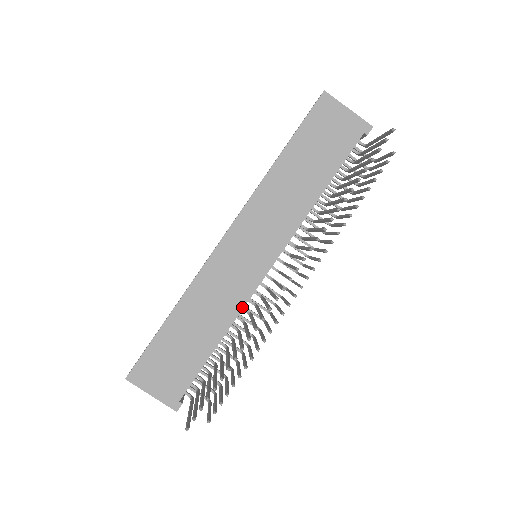
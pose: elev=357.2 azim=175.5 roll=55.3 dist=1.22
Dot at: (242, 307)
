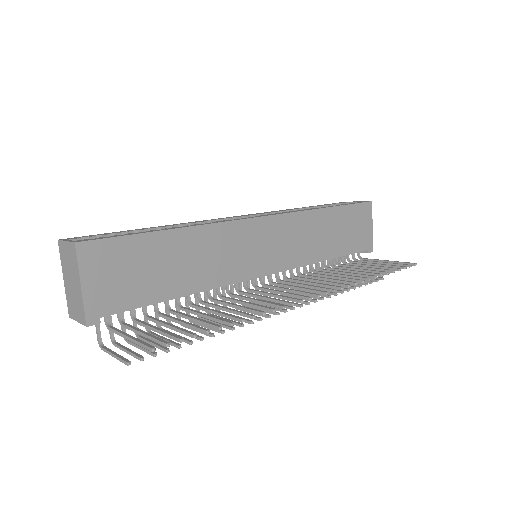
Dot at: (225, 284)
